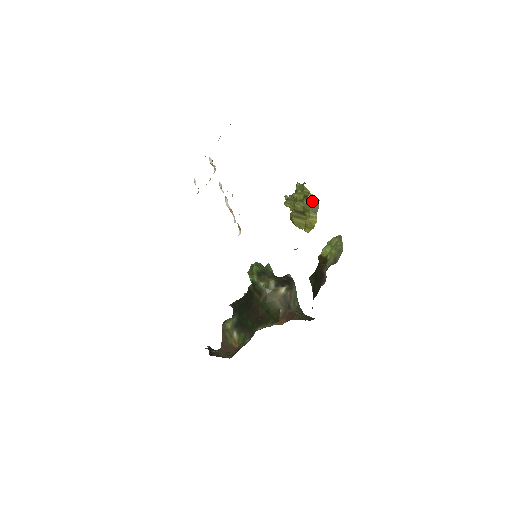
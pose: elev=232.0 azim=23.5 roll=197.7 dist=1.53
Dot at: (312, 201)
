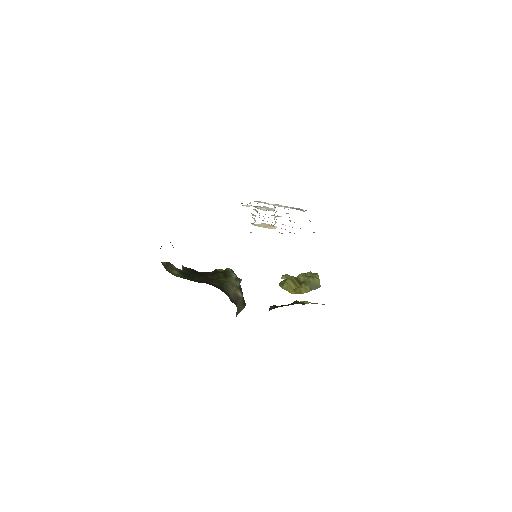
Dot at: (316, 283)
